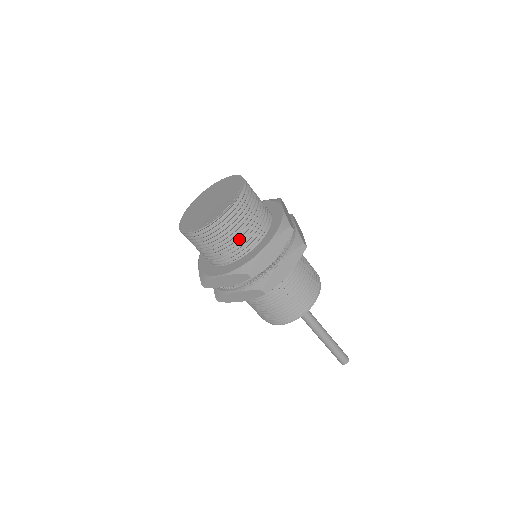
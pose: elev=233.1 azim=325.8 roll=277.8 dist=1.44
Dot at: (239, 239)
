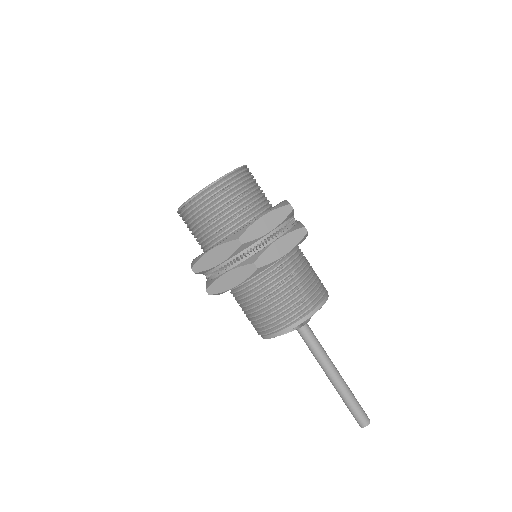
Dot at: (261, 194)
